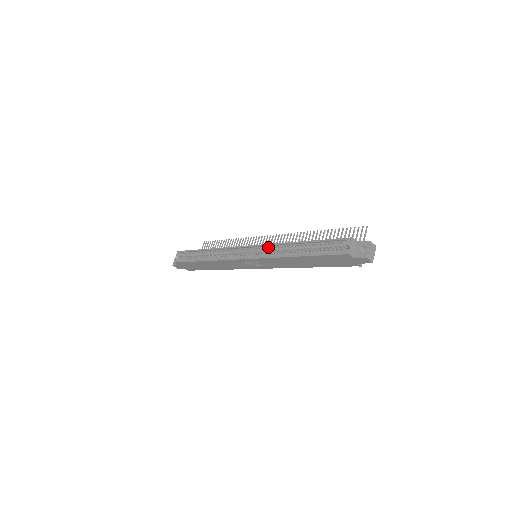
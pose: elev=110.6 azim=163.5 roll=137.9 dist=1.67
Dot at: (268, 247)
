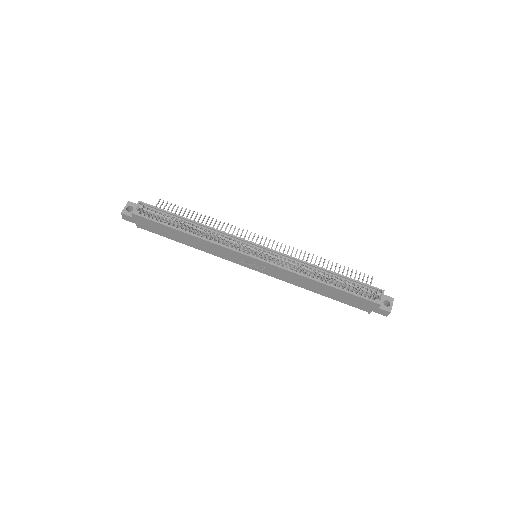
Dot at: (286, 258)
